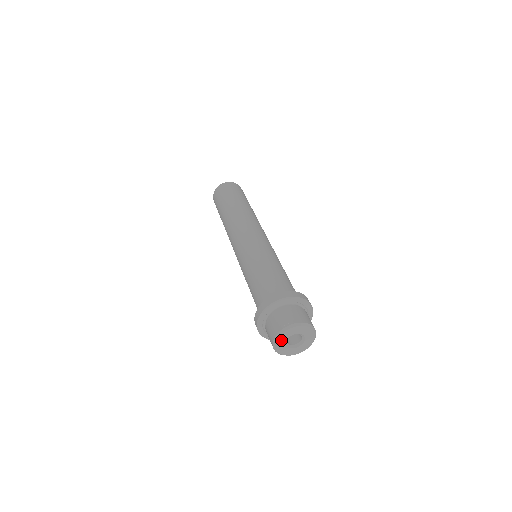
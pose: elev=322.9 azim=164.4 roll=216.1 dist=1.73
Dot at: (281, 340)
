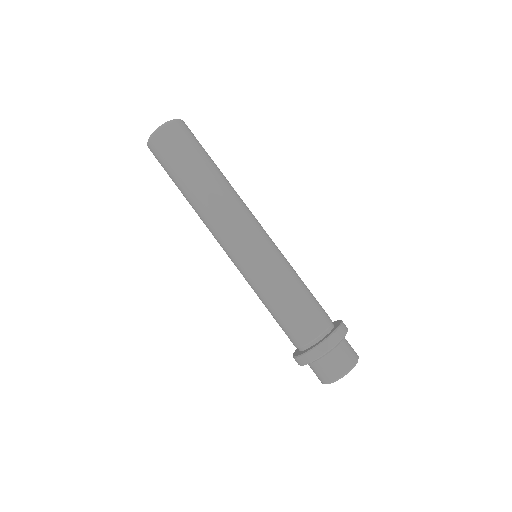
Dot at: occluded
